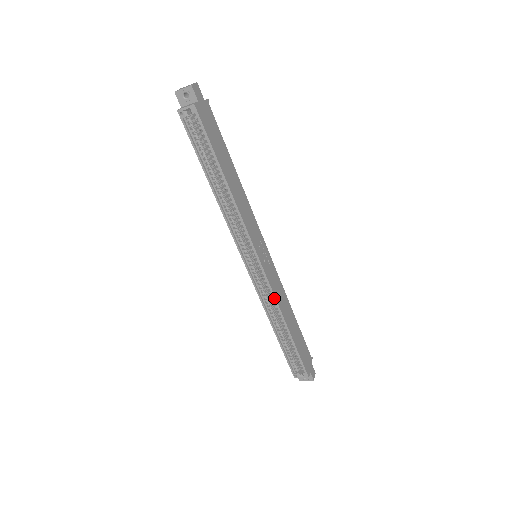
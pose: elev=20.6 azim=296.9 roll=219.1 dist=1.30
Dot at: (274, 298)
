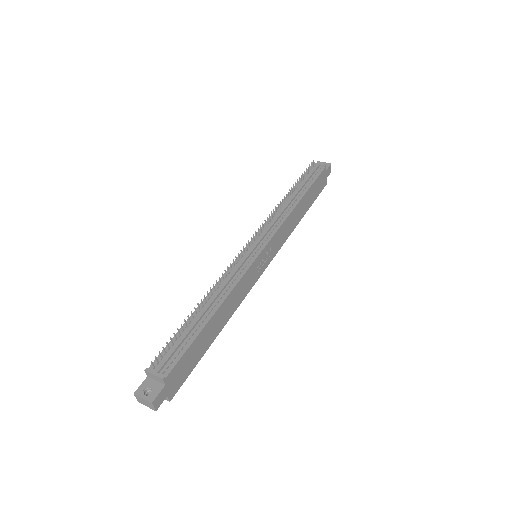
Dot at: (284, 241)
